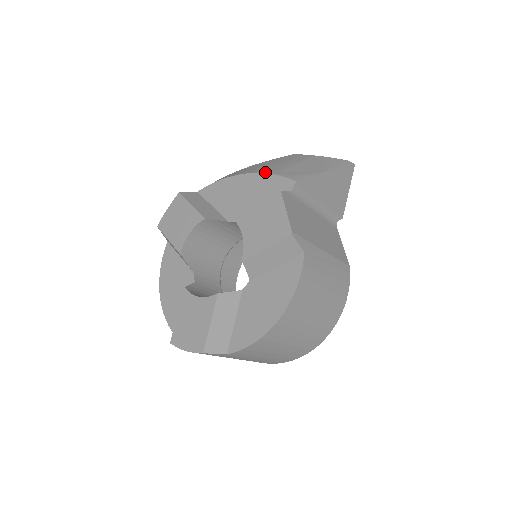
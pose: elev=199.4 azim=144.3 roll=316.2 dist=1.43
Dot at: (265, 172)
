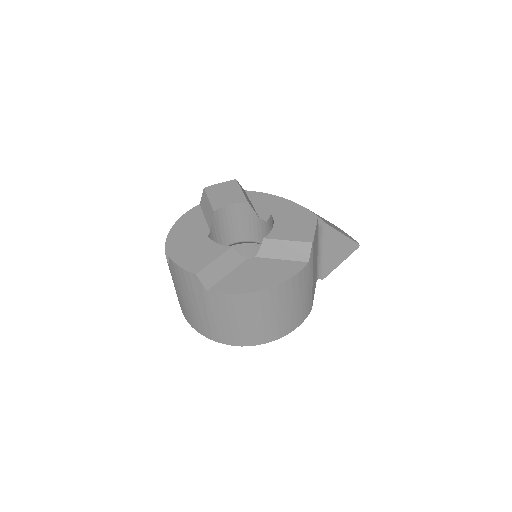
Dot at: occluded
